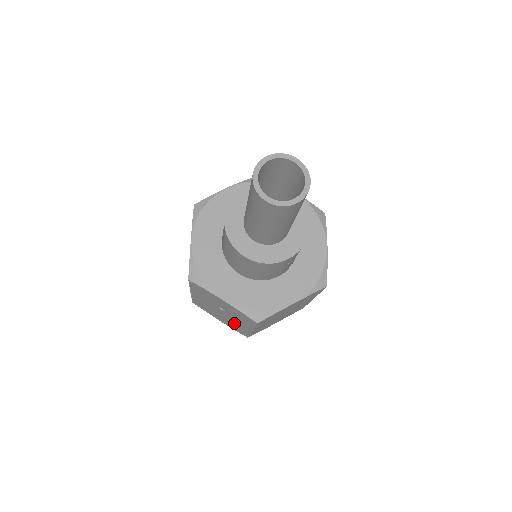
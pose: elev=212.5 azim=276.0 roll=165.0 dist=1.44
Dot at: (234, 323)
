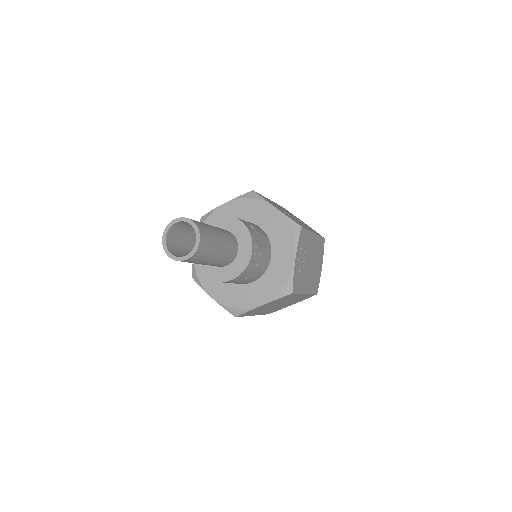
Dot at: occluded
